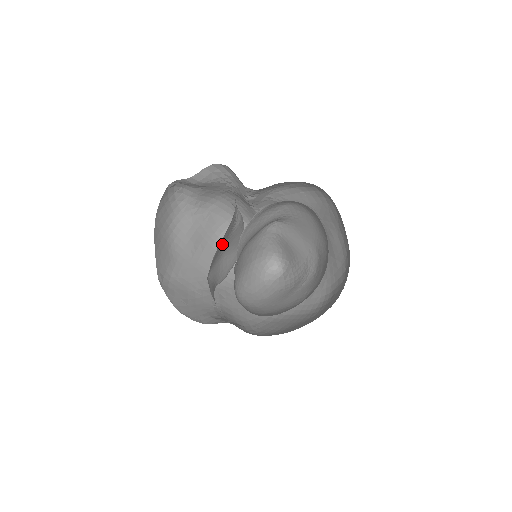
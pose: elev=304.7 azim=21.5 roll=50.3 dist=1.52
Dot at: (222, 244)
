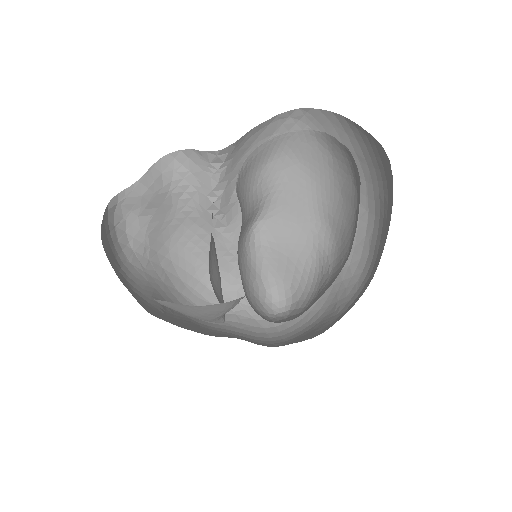
Dot at: occluded
